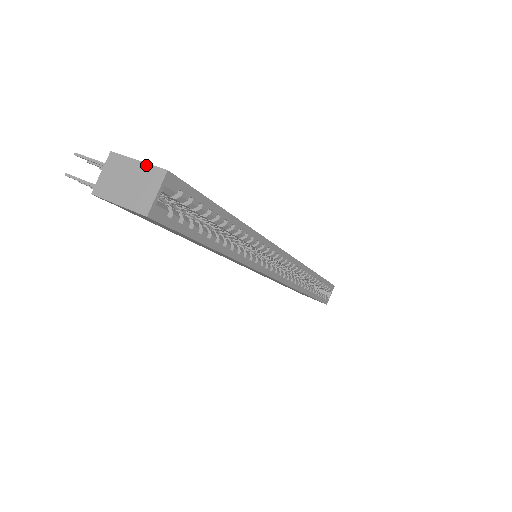
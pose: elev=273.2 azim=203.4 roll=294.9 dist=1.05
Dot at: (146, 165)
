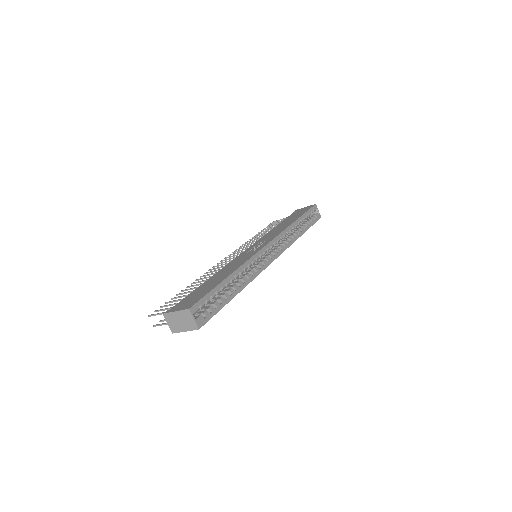
Dot at: (180, 312)
